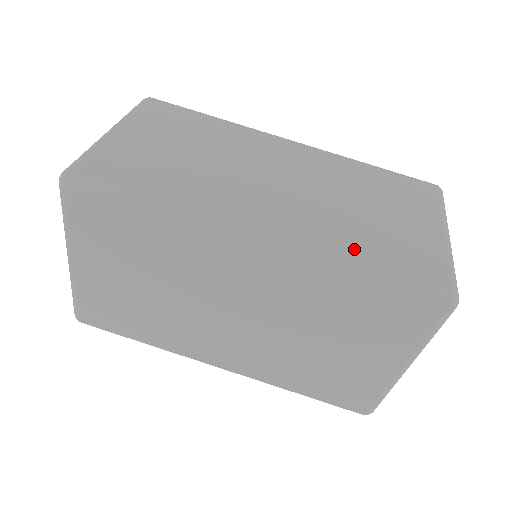
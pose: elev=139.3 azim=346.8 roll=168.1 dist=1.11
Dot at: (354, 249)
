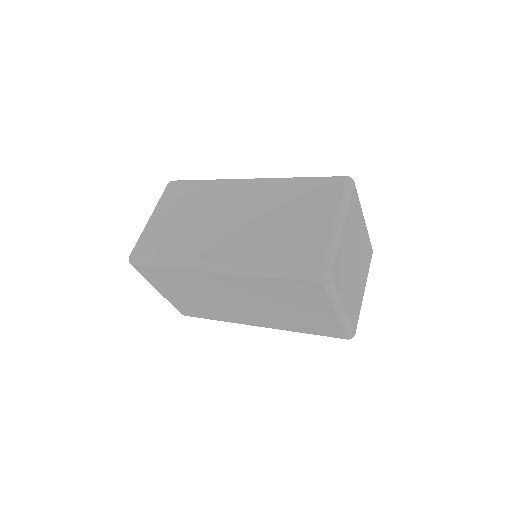
Dot at: (266, 258)
